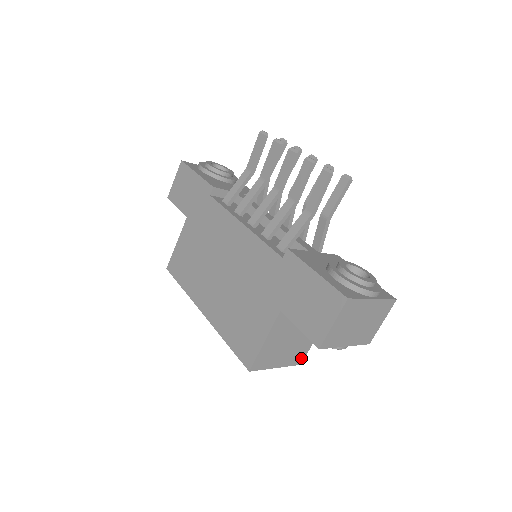
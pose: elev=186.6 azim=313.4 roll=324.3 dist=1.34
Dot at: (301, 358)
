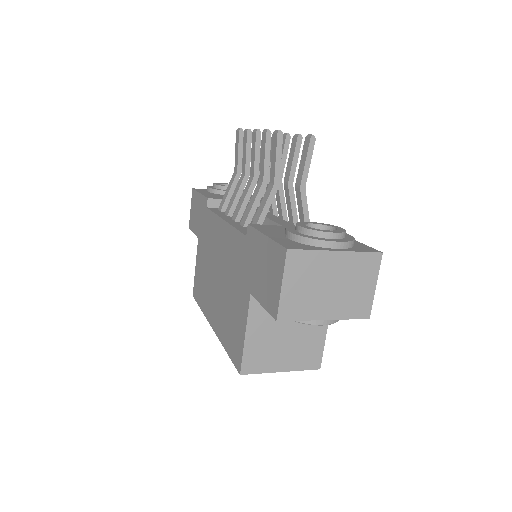
Dot at: (316, 360)
